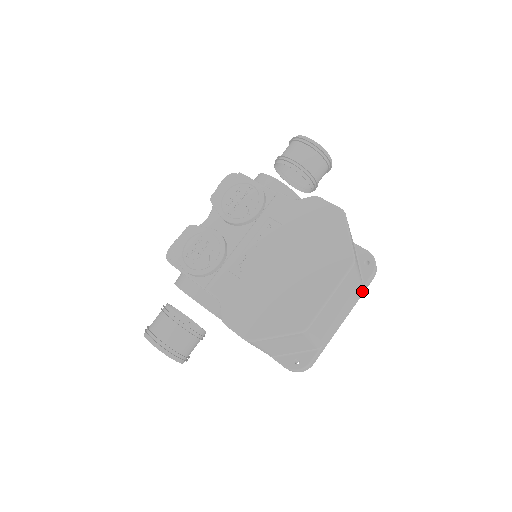
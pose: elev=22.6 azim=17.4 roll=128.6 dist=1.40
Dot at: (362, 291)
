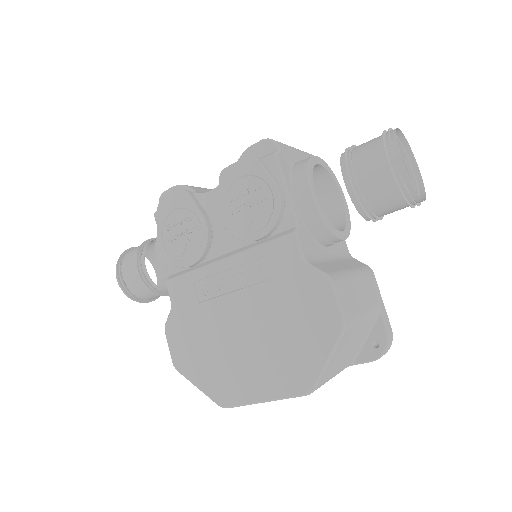
Dot at: occluded
